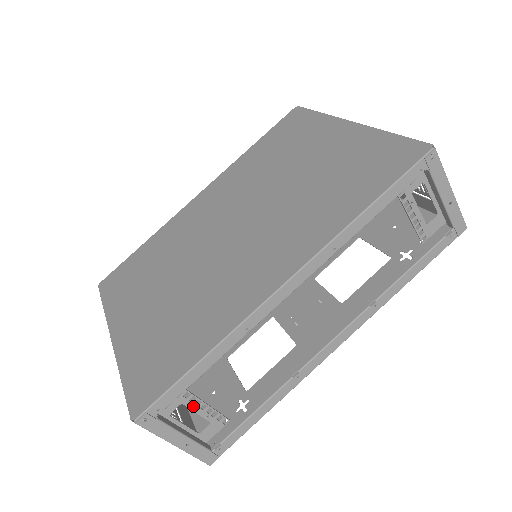
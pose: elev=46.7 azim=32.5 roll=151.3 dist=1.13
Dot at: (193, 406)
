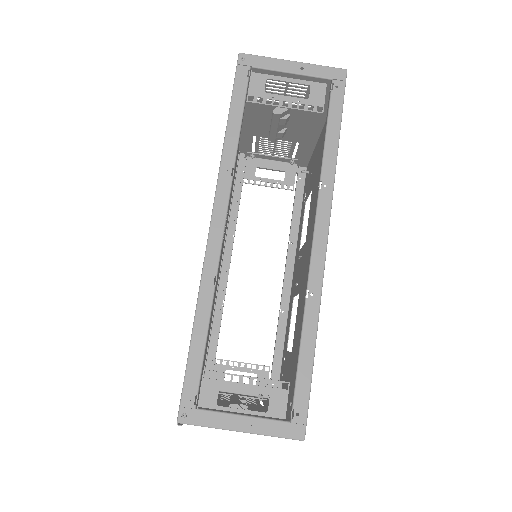
Dot at: (234, 385)
